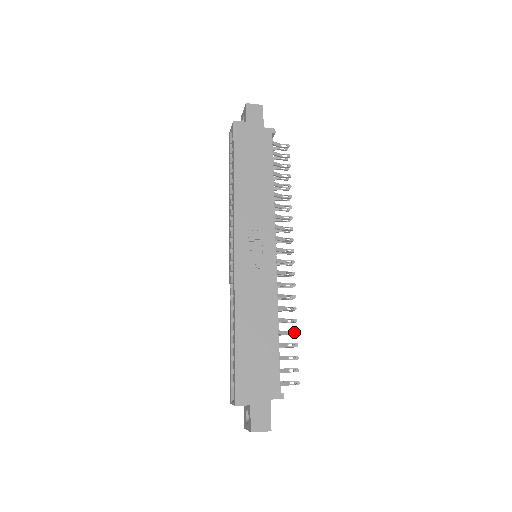
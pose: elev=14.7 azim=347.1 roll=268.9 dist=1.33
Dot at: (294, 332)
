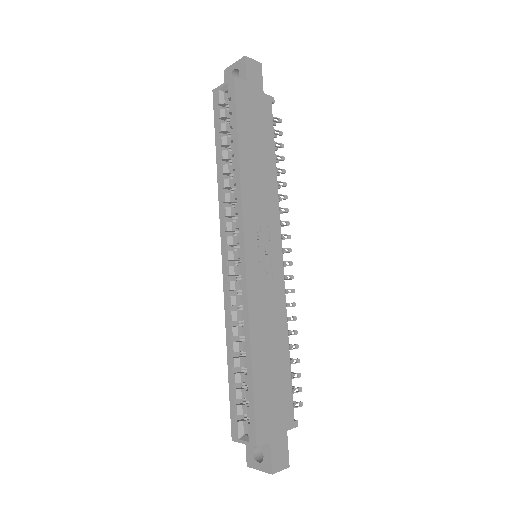
Dot at: (296, 346)
